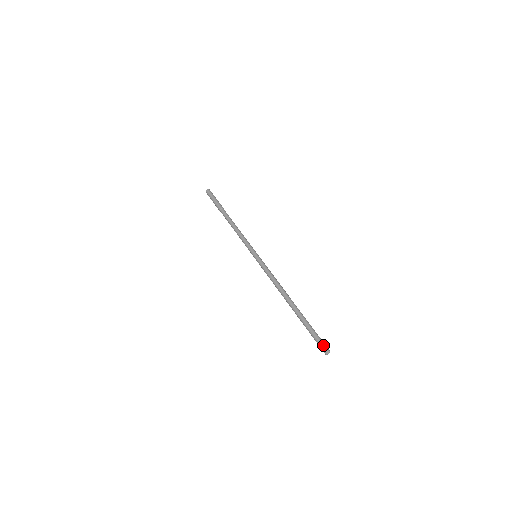
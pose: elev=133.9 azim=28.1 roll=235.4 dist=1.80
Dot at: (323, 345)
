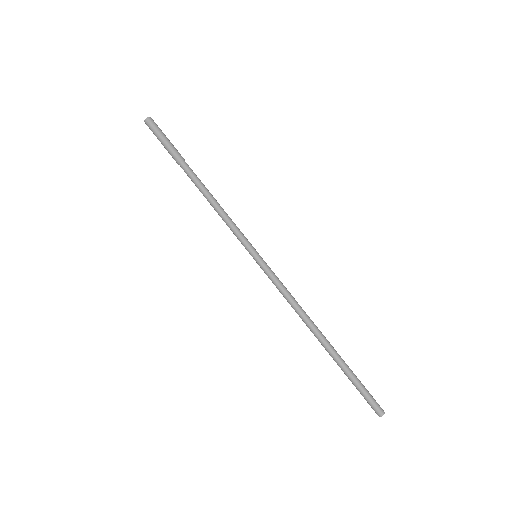
Dot at: (375, 406)
